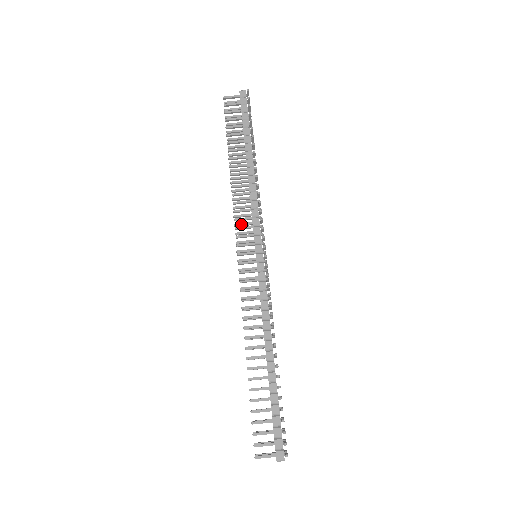
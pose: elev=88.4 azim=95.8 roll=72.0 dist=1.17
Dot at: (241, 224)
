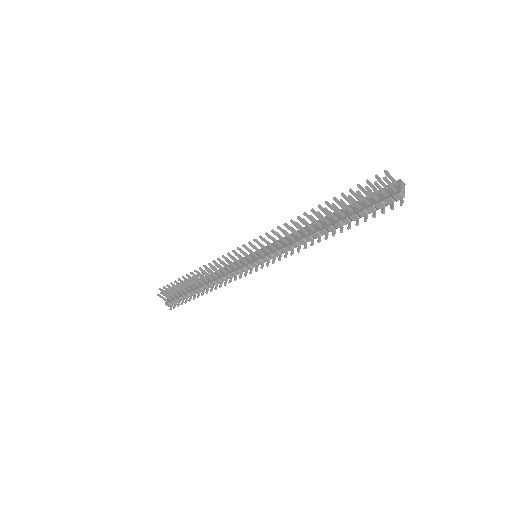
Dot at: (268, 244)
